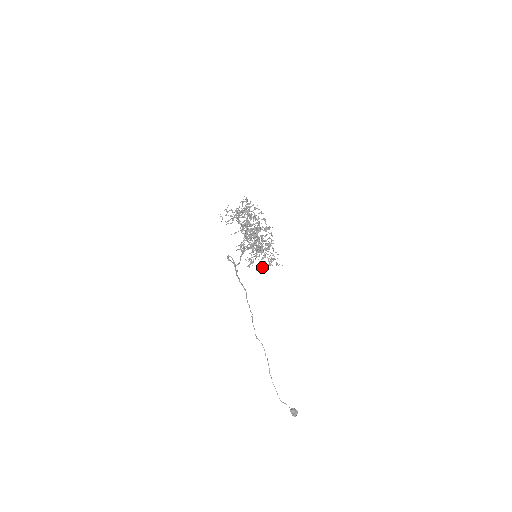
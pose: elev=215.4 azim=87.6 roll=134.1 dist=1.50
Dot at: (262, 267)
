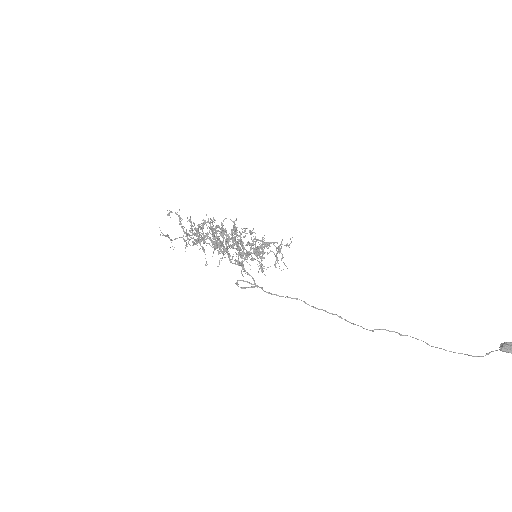
Dot at: (276, 260)
